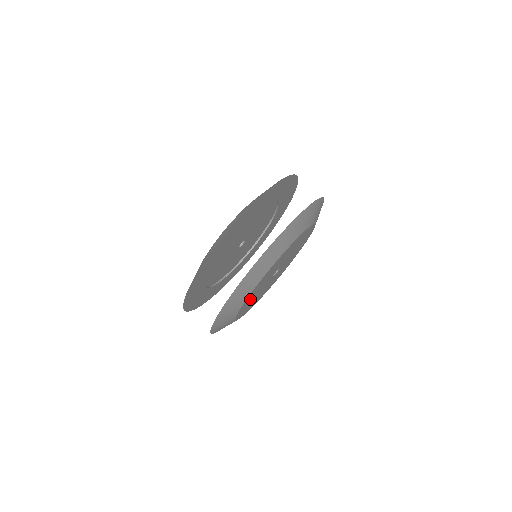
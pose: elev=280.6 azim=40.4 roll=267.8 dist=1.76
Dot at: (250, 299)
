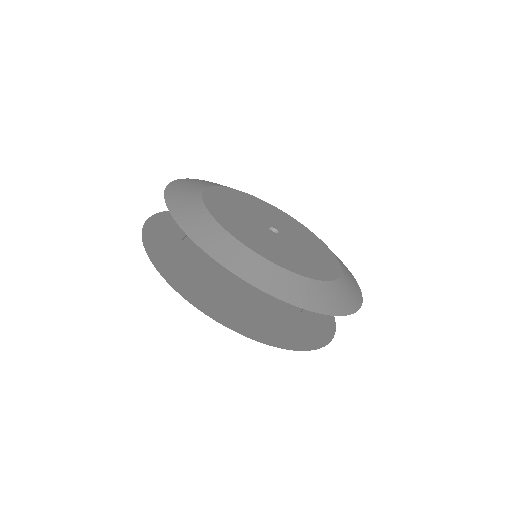
Dot at: (248, 236)
